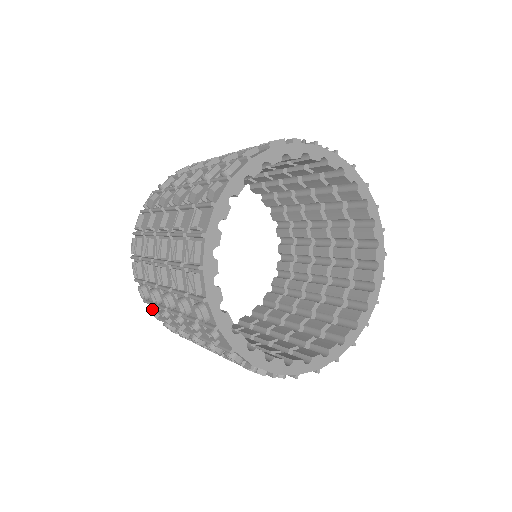
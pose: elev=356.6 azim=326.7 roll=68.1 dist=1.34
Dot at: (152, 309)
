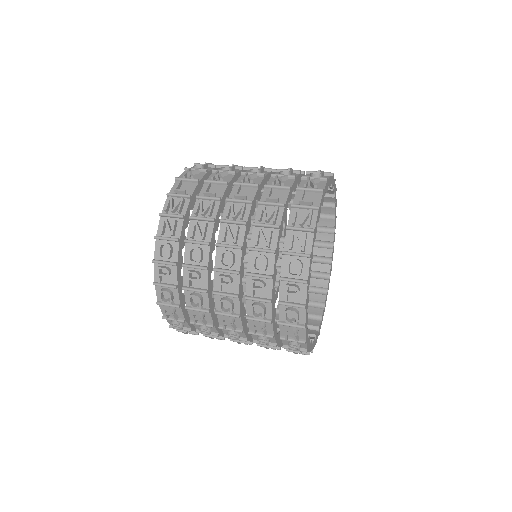
Dot at: (168, 270)
